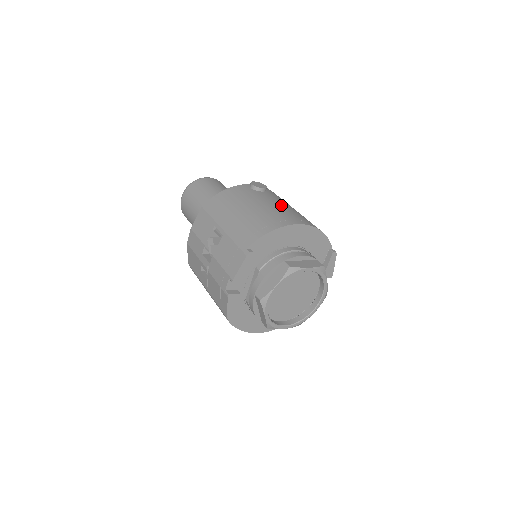
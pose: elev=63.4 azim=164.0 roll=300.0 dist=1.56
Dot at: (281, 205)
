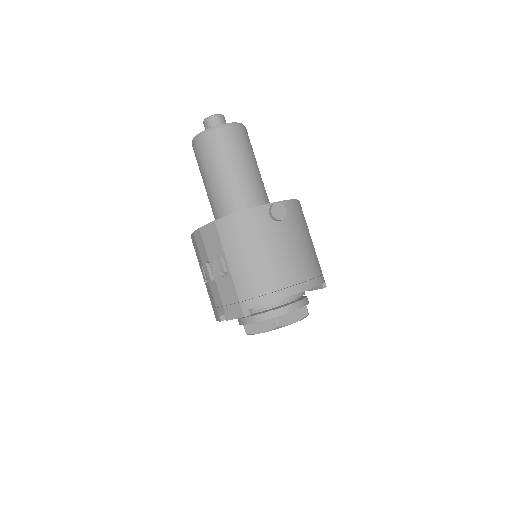
Dot at: (292, 251)
